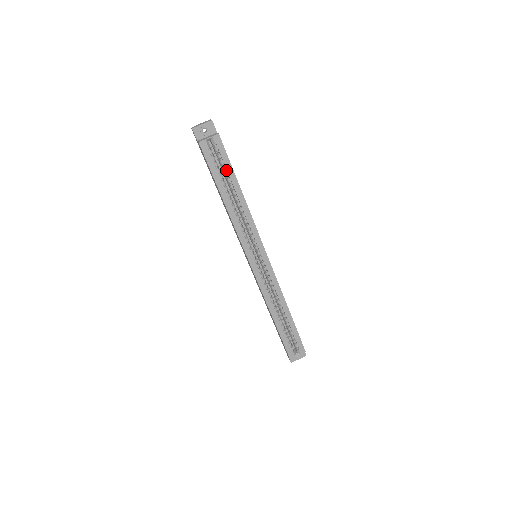
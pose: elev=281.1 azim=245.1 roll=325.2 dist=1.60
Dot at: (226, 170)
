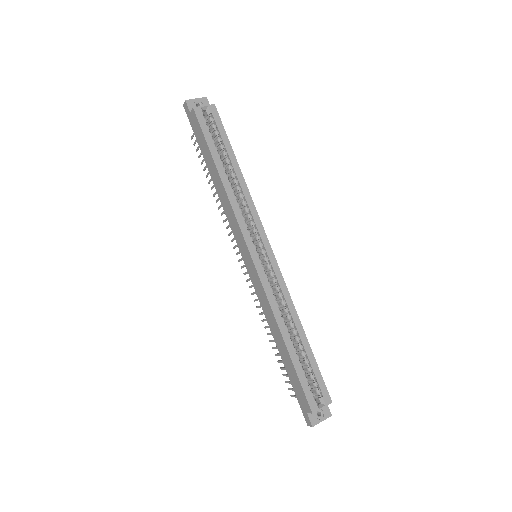
Dot at: (221, 143)
